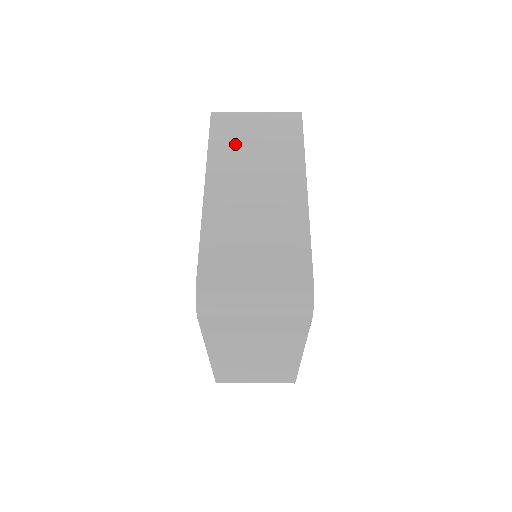
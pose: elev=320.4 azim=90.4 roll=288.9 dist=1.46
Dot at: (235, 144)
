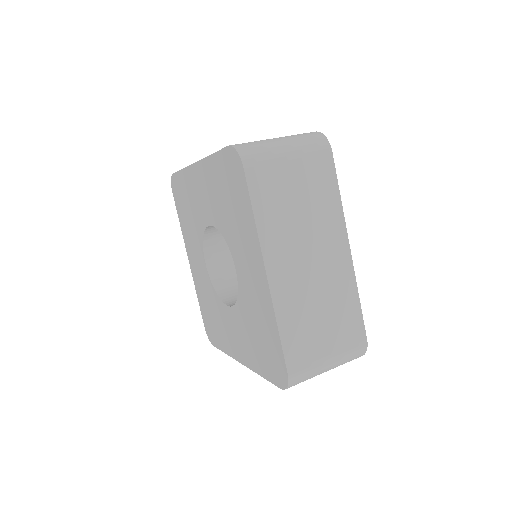
Dot at: occluded
